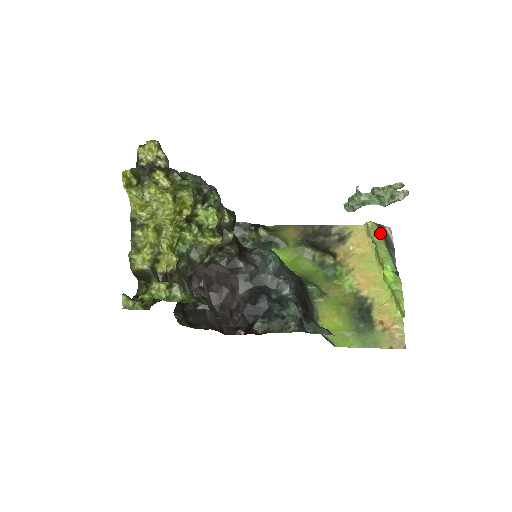
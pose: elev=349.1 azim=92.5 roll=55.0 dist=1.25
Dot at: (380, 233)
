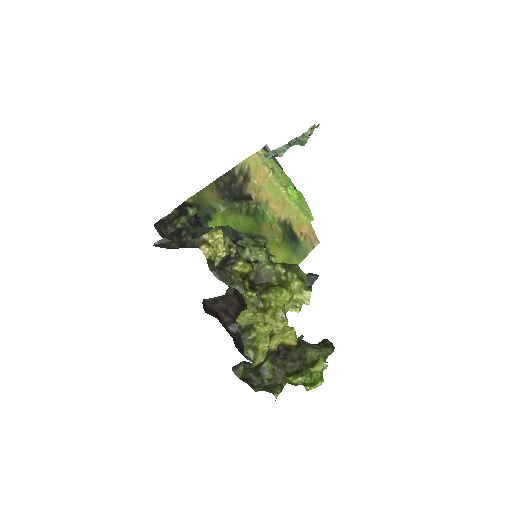
Dot at: (272, 158)
